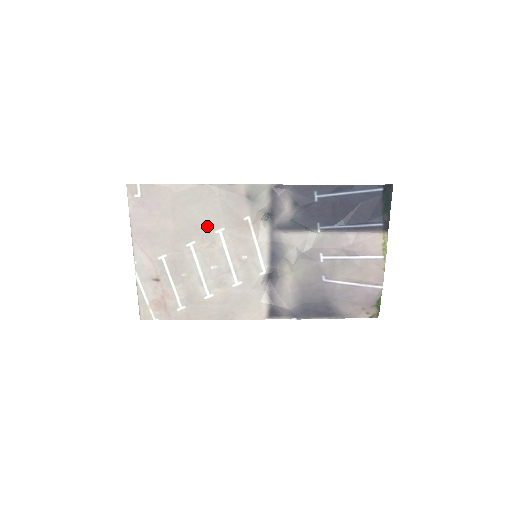
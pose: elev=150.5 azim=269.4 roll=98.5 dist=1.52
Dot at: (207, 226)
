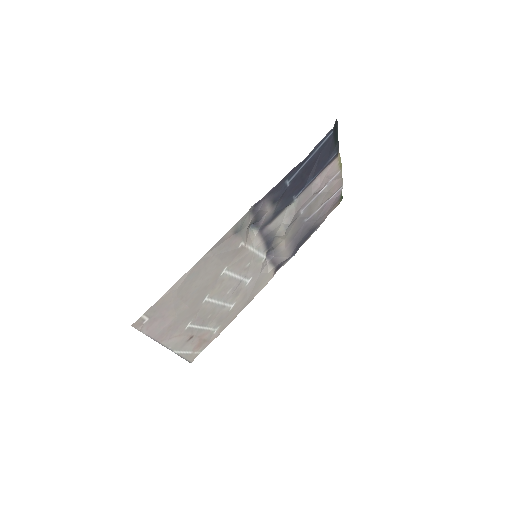
Dot at: (213, 279)
